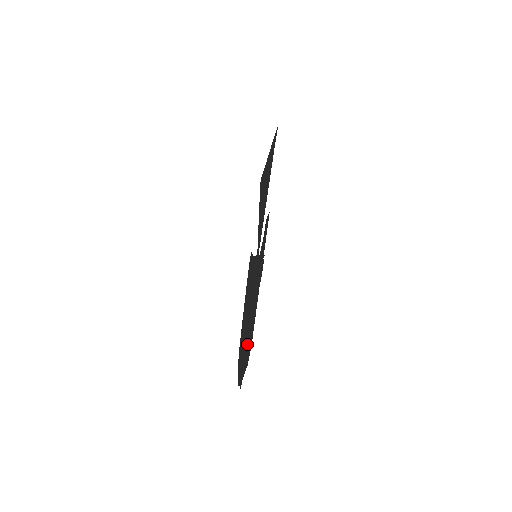
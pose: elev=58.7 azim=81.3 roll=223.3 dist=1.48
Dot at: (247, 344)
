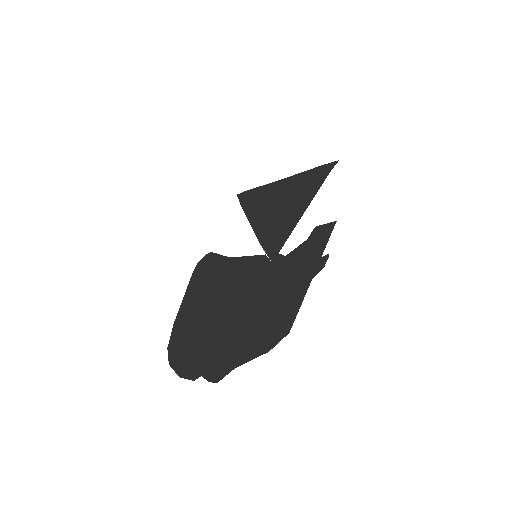
Dot at: (250, 334)
